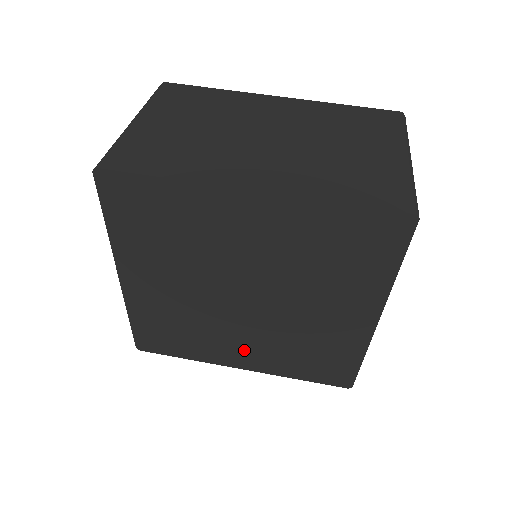
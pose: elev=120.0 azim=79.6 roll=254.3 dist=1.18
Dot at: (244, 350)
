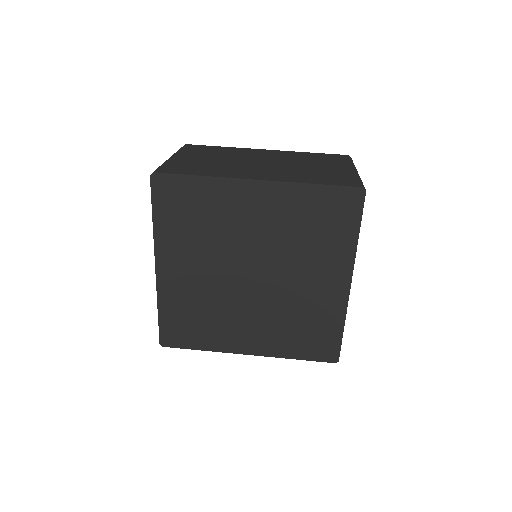
Dot at: (250, 332)
